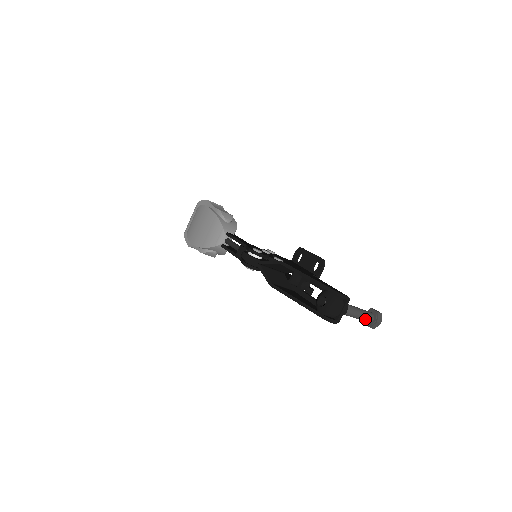
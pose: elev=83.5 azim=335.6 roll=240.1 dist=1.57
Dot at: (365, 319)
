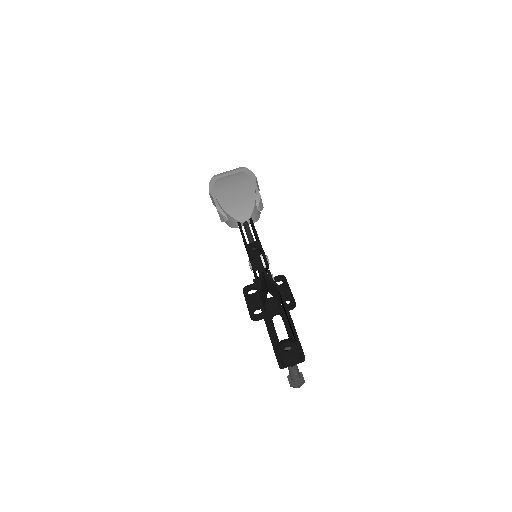
Dot at: (294, 377)
